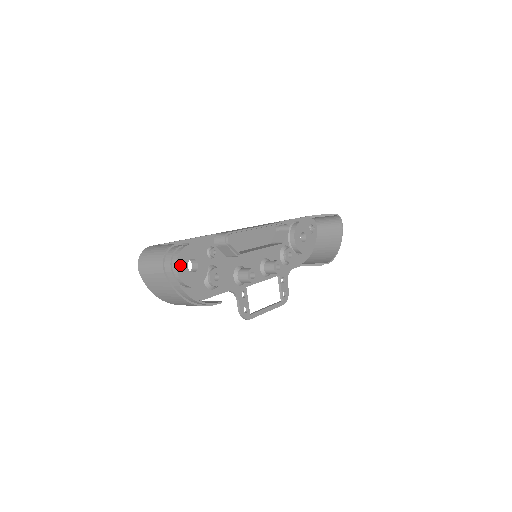
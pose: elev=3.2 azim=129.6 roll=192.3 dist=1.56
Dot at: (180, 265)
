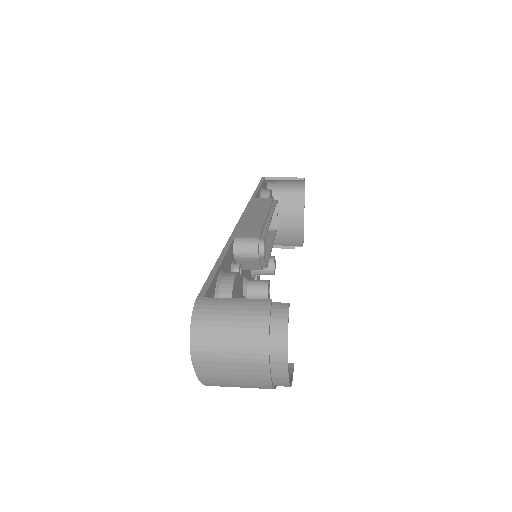
Dot at: occluded
